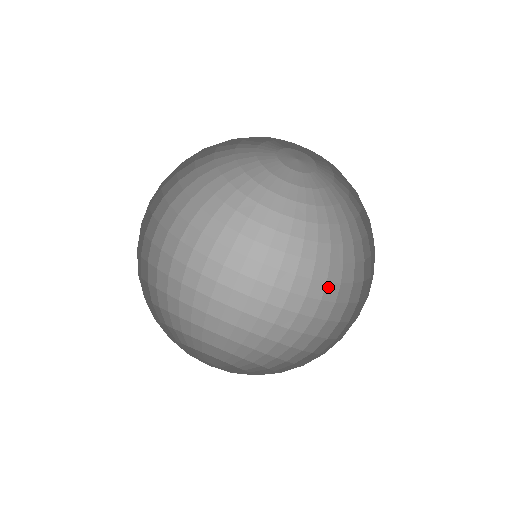
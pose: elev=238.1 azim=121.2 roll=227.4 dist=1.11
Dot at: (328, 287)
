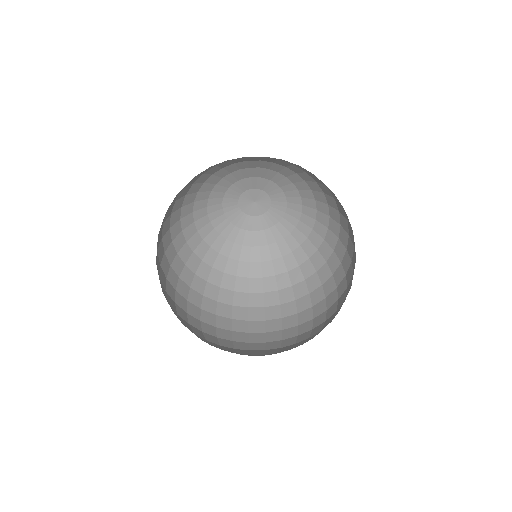
Dot at: (299, 302)
